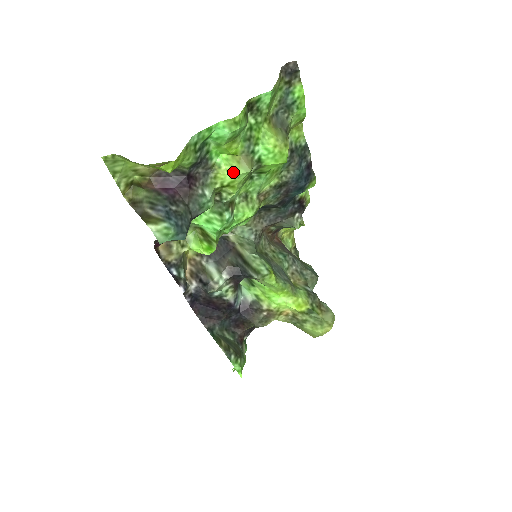
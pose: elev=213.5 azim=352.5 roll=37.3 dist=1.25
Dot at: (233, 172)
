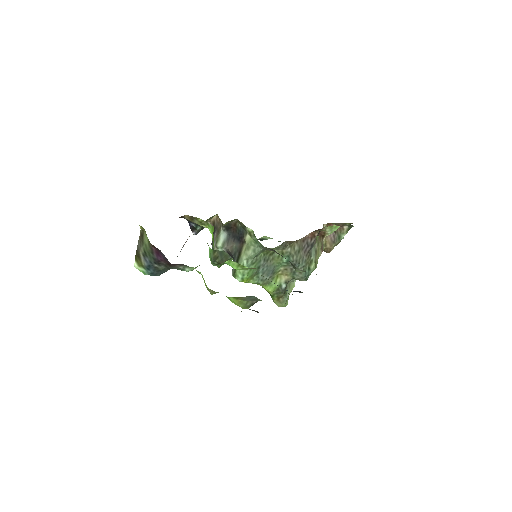
Dot at: (204, 282)
